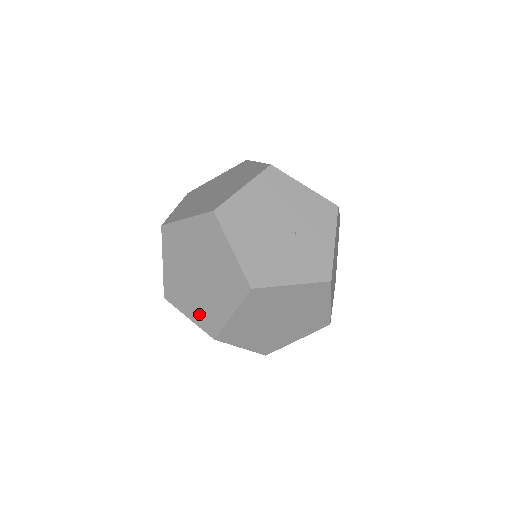
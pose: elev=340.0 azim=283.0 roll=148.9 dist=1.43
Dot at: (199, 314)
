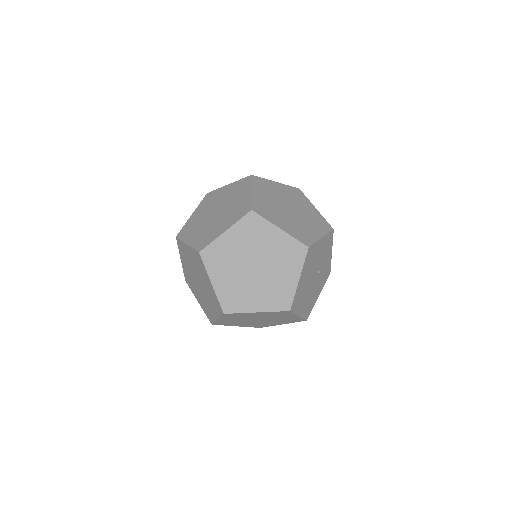
Dot at: occluded
